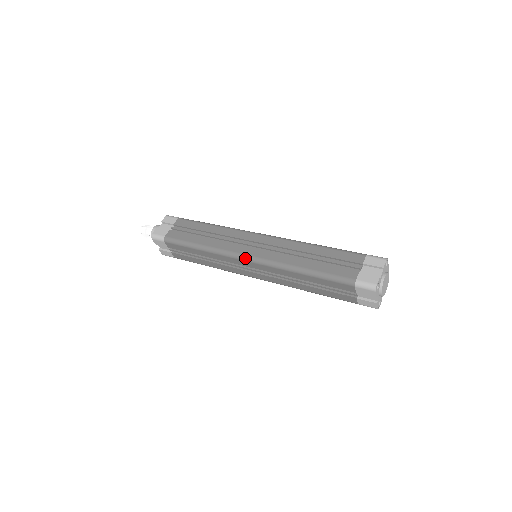
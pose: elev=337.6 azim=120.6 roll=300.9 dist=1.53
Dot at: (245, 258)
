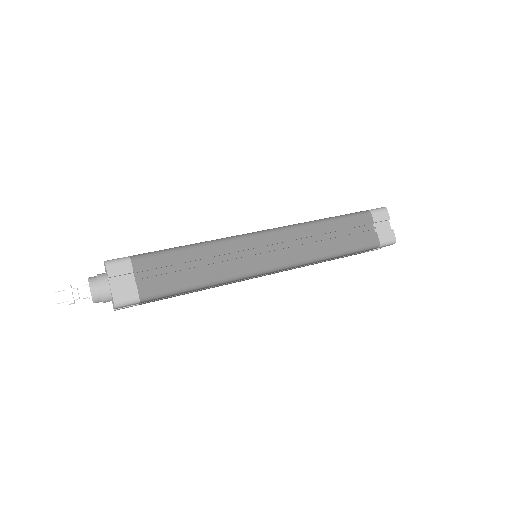
Dot at: (268, 271)
